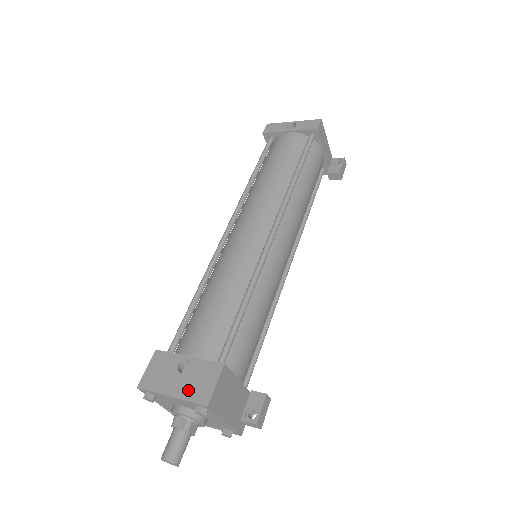
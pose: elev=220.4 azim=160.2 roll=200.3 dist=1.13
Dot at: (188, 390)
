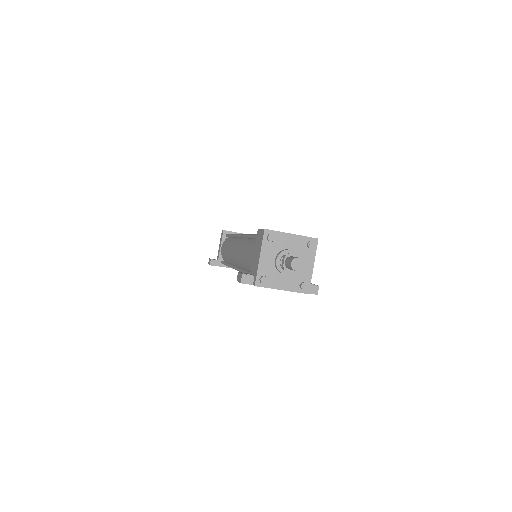
Dot at: occluded
